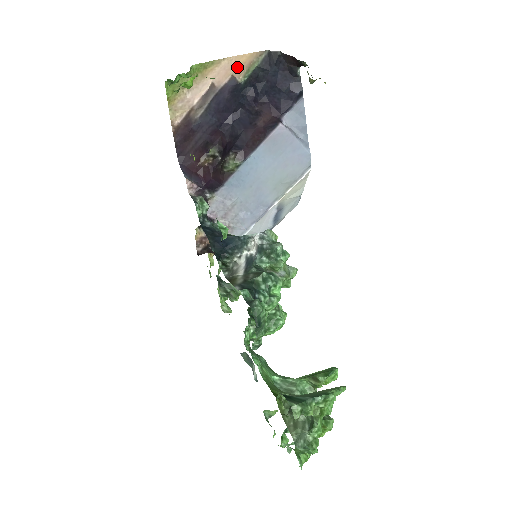
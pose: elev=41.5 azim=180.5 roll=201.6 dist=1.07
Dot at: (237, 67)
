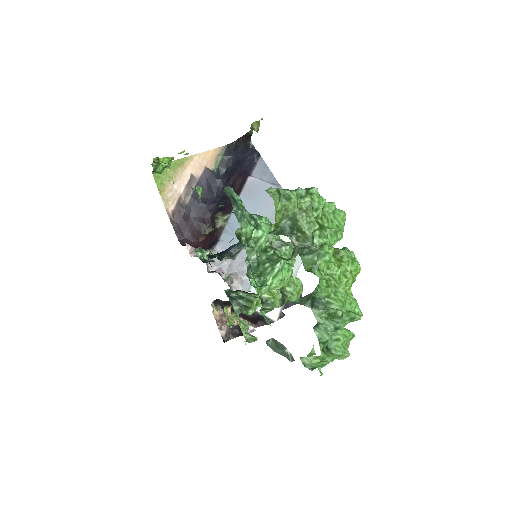
Dot at: (207, 160)
